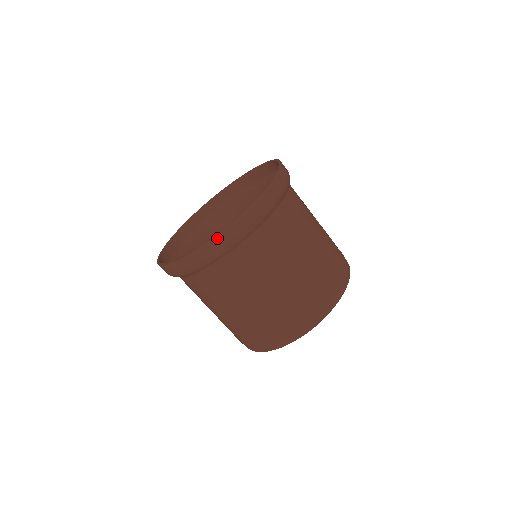
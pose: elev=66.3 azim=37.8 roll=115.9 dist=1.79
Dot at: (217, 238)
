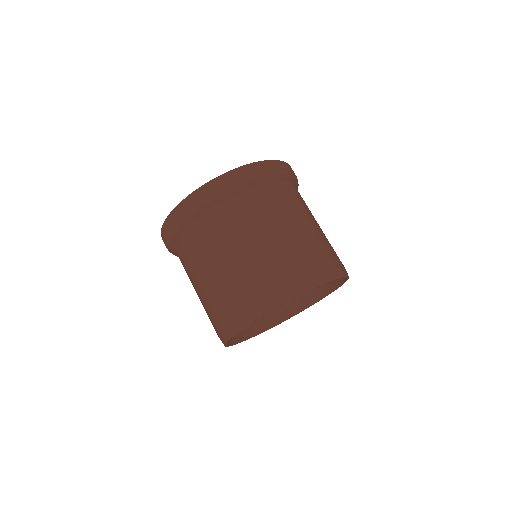
Dot at: (217, 180)
